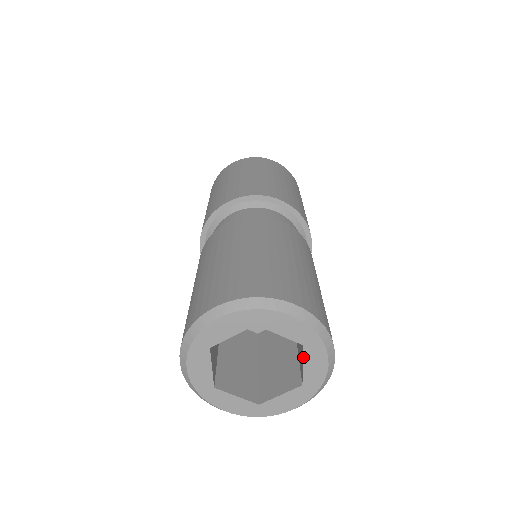
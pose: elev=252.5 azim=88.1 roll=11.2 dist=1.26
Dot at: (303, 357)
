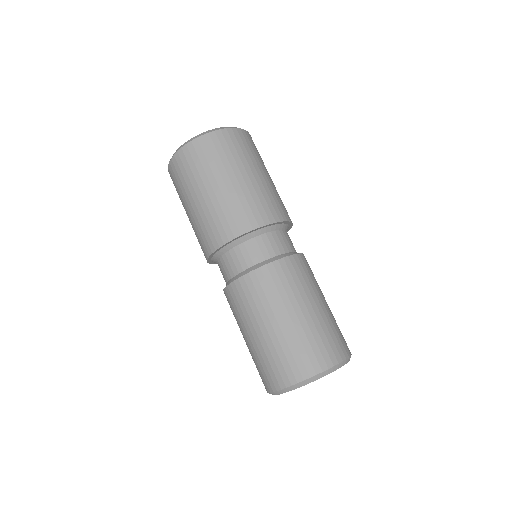
Dot at: occluded
